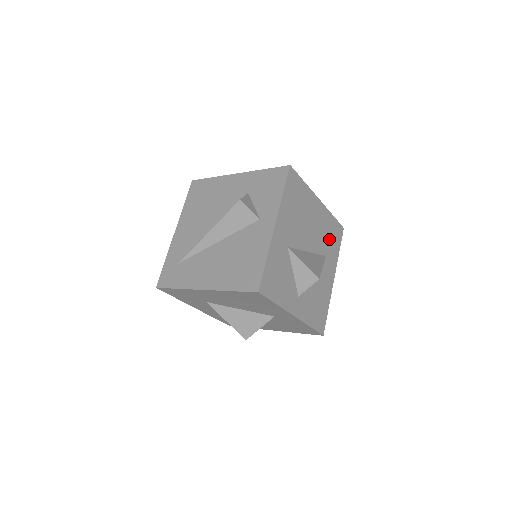
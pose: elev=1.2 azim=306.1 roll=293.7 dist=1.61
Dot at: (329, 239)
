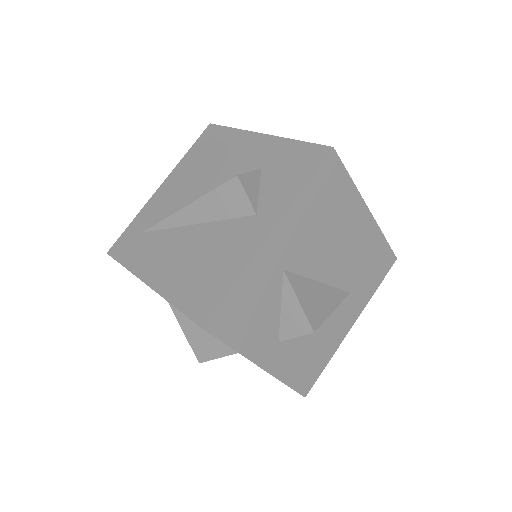
Dot at: (365, 270)
